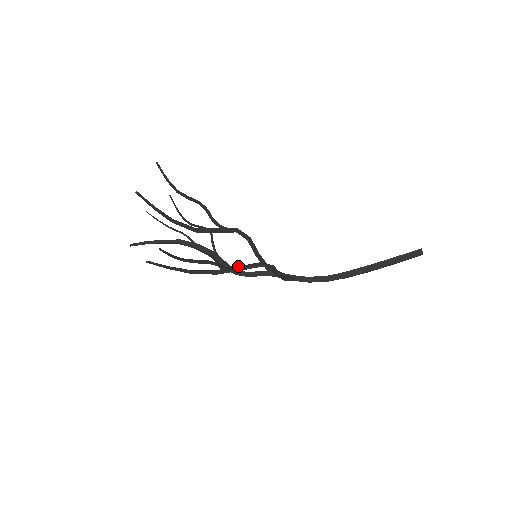
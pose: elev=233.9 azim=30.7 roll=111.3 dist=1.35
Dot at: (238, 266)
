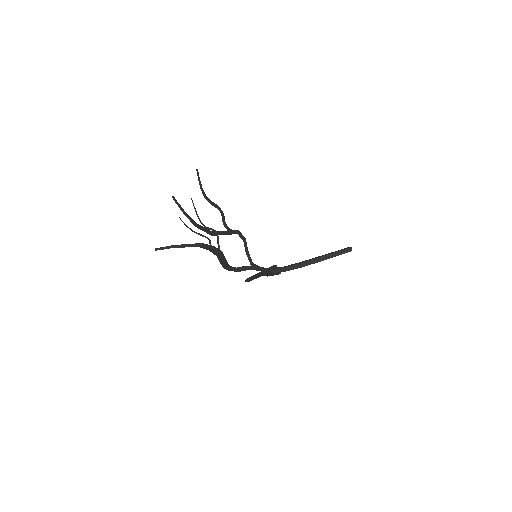
Dot at: (264, 270)
